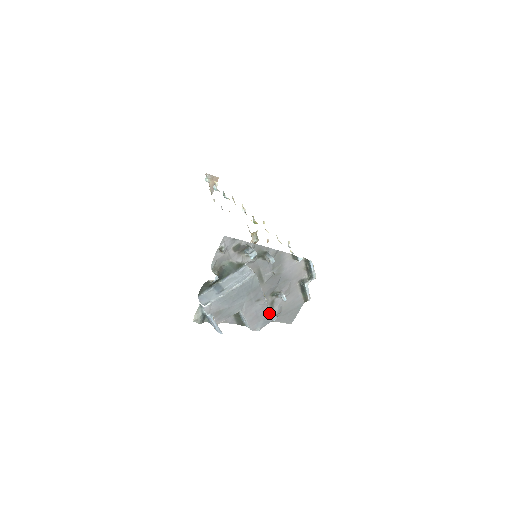
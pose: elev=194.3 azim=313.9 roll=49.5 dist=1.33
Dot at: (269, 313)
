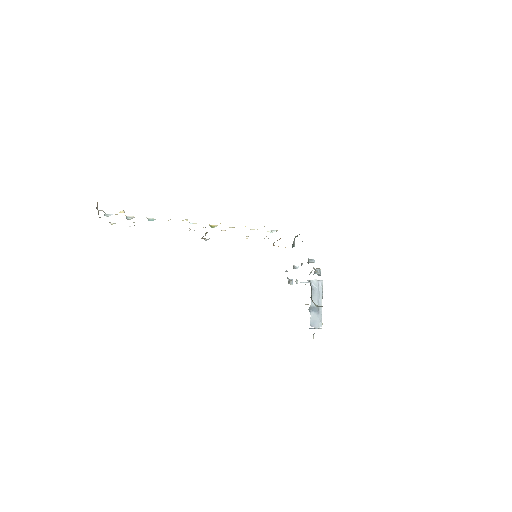
Dot at: occluded
